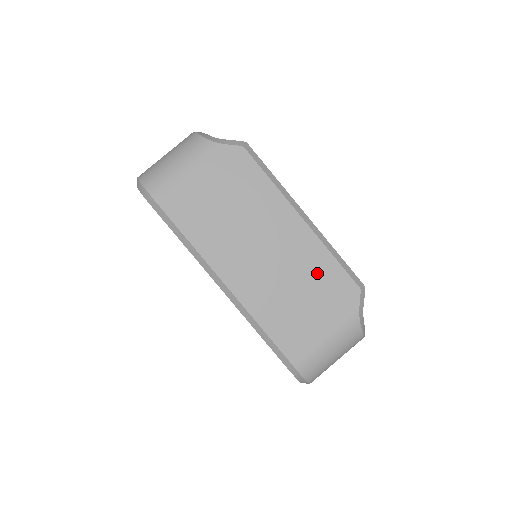
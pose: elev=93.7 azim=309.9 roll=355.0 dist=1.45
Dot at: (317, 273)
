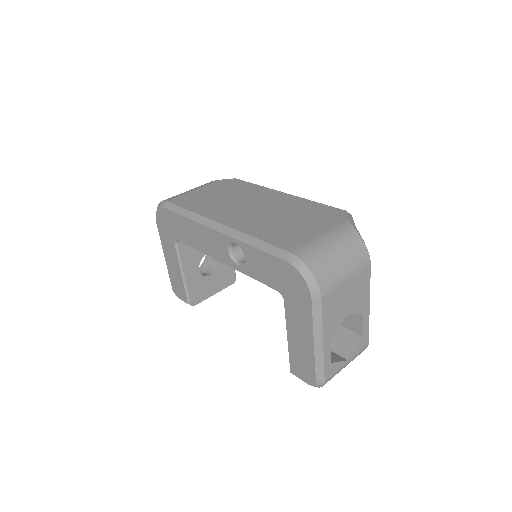
Dot at: (303, 209)
